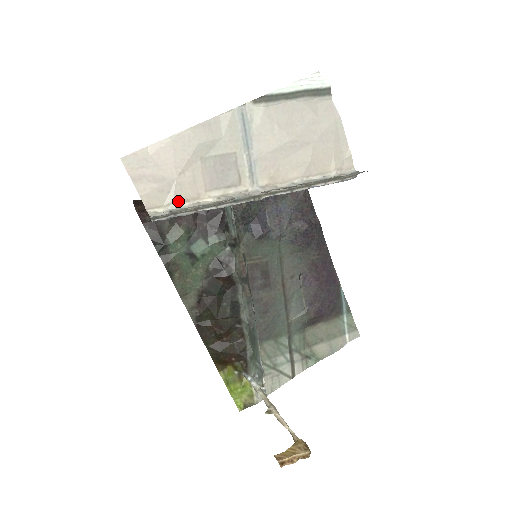
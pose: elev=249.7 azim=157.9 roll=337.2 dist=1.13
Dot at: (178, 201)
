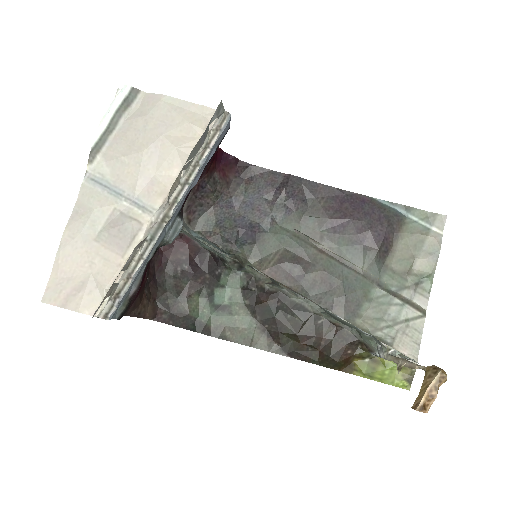
Dot at: (109, 286)
